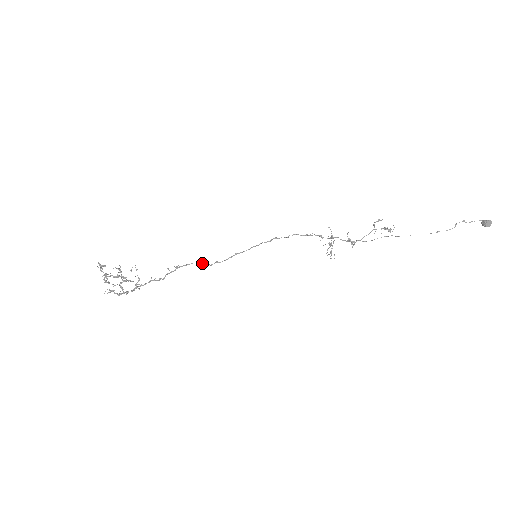
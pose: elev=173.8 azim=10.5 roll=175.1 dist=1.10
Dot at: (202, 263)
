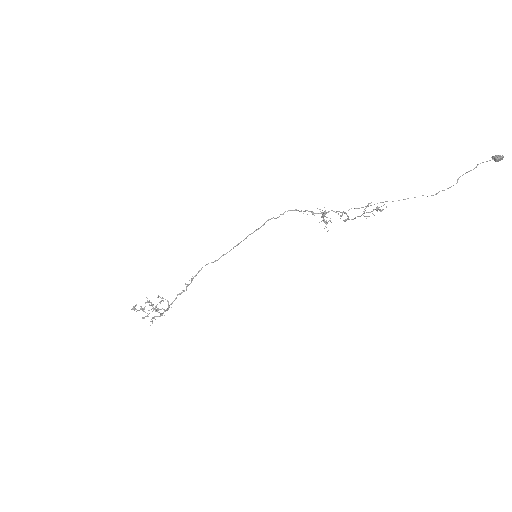
Dot at: occluded
